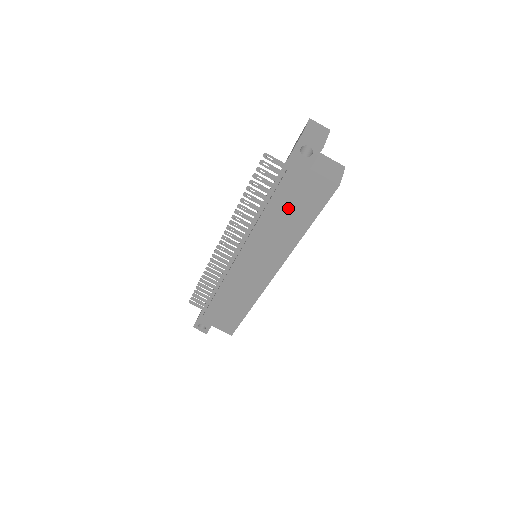
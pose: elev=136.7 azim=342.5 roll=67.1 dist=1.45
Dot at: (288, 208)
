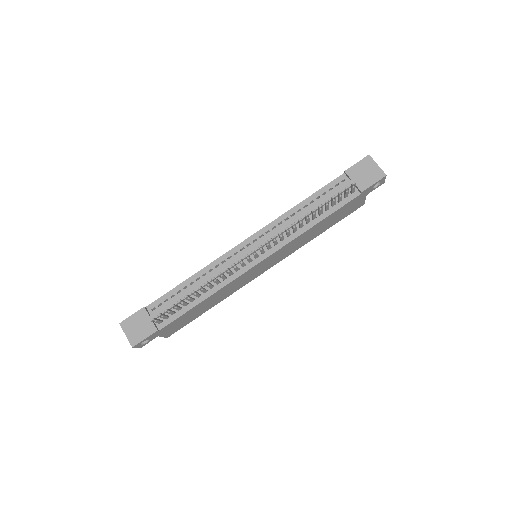
Dot at: (330, 220)
